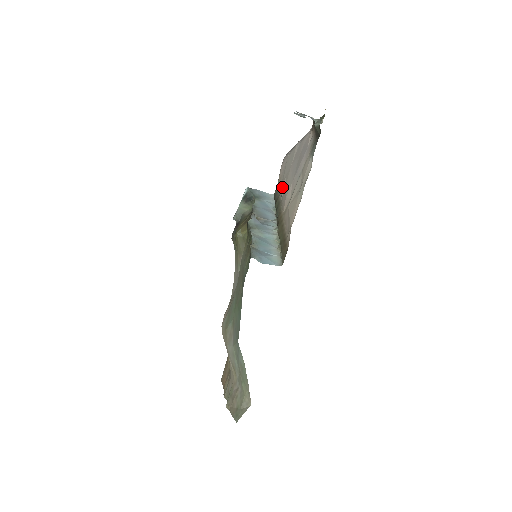
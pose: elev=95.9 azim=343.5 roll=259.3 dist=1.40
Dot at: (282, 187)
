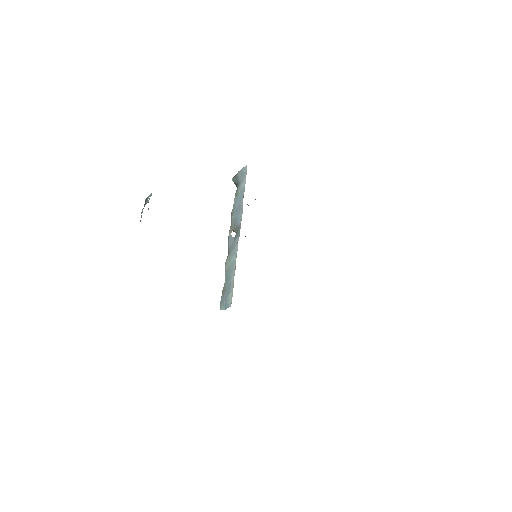
Dot at: occluded
